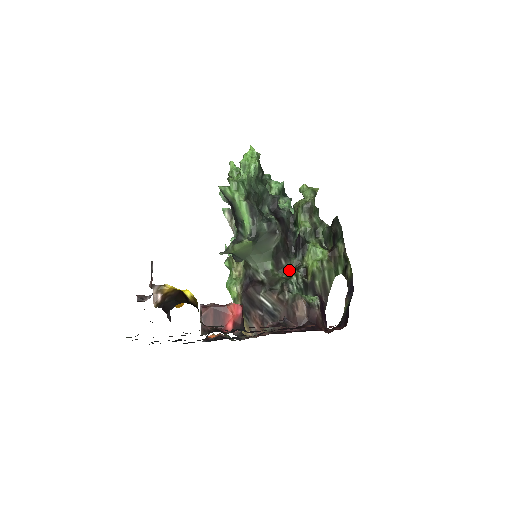
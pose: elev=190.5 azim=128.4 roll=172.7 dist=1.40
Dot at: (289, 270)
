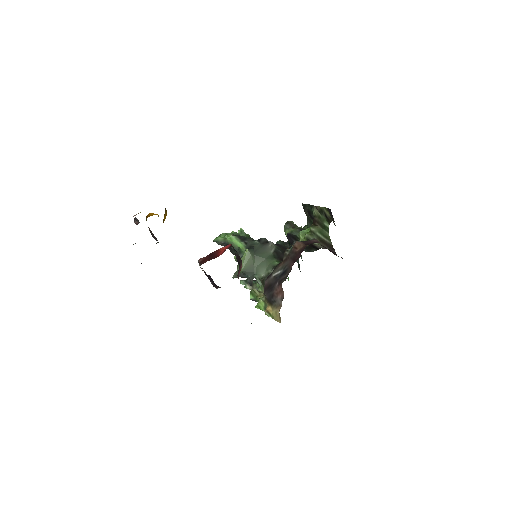
Dot at: occluded
